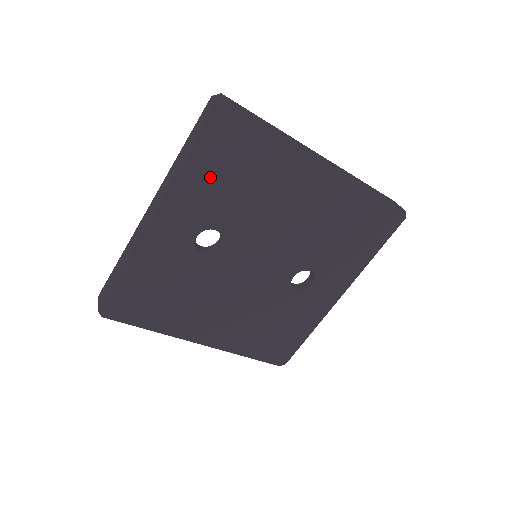
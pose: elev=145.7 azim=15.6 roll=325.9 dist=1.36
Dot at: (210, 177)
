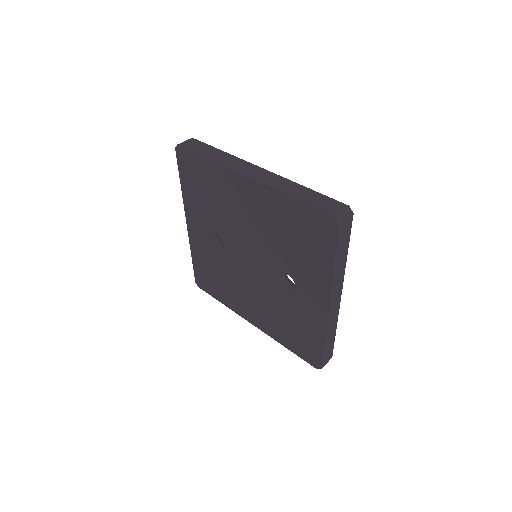
Dot at: (195, 195)
